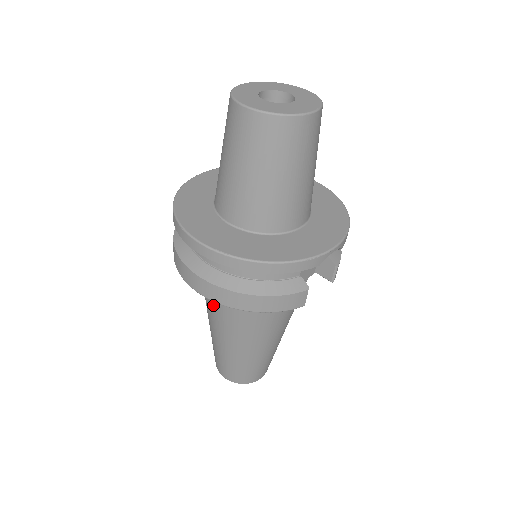
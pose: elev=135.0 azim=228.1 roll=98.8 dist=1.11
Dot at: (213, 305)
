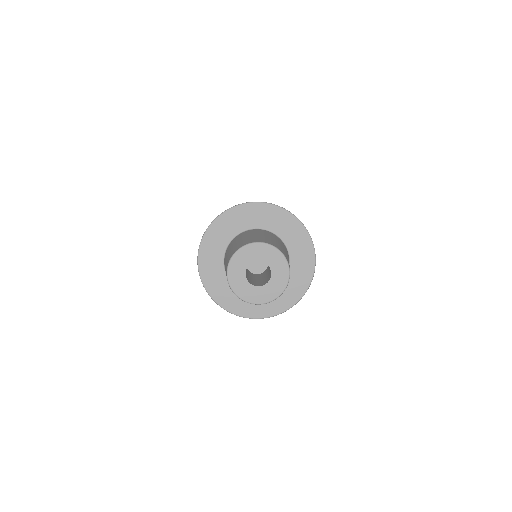
Dot at: occluded
